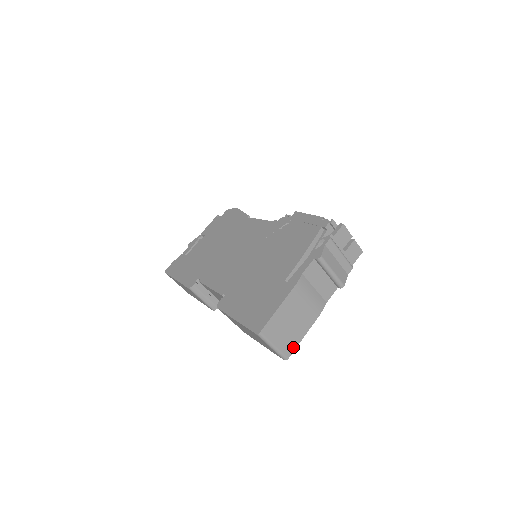
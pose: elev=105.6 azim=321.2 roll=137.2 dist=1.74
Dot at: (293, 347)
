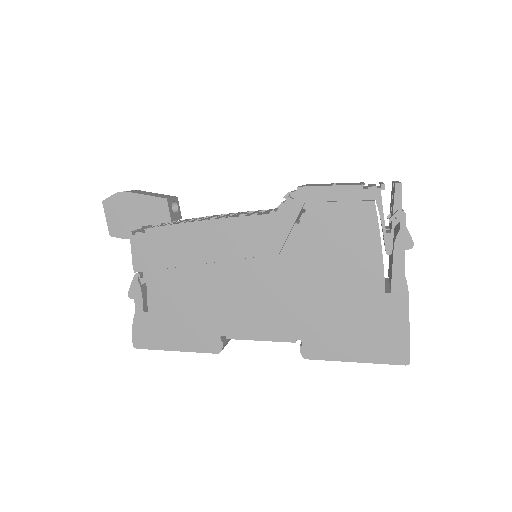
Dot at: occluded
